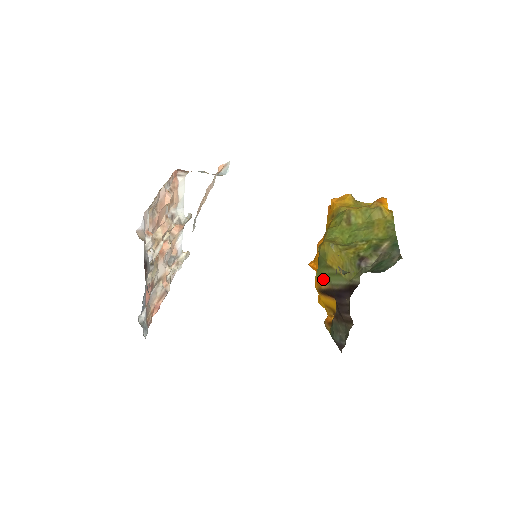
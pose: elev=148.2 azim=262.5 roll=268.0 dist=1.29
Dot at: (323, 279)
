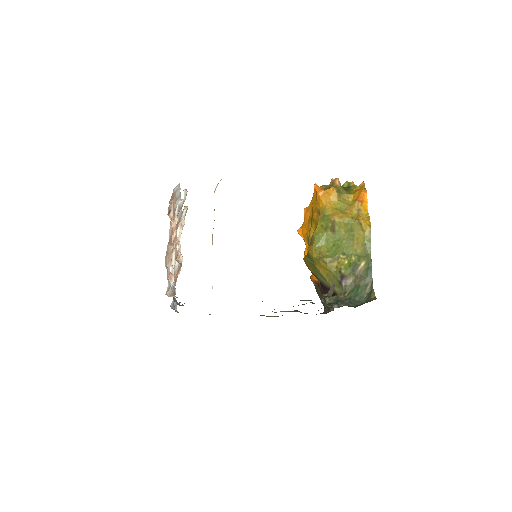
Dot at: (311, 268)
